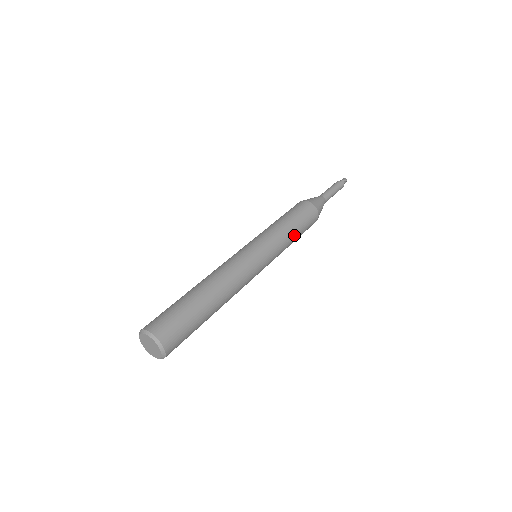
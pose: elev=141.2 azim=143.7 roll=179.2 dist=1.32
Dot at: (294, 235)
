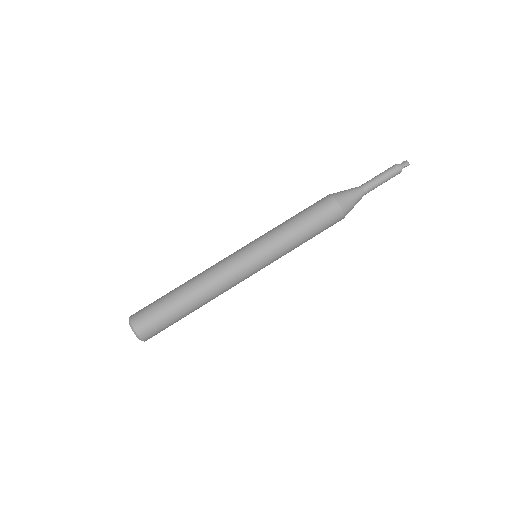
Dot at: (303, 240)
